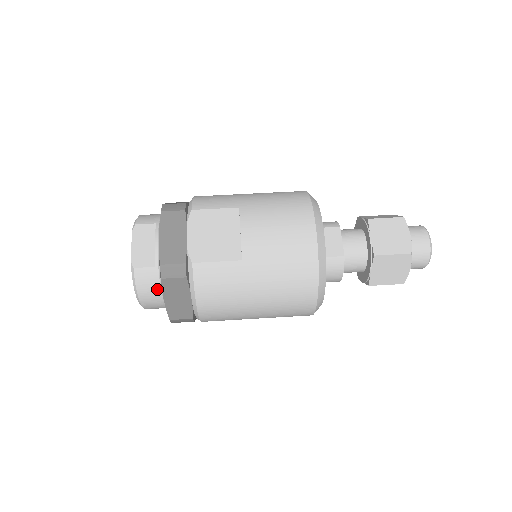
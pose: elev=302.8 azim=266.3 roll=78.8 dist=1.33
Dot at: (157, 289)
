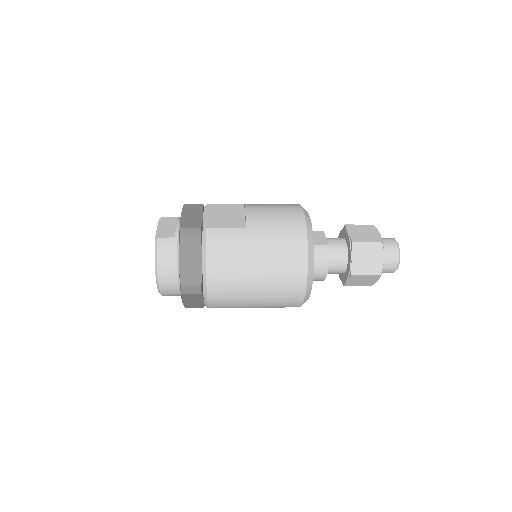
Dot at: (174, 257)
